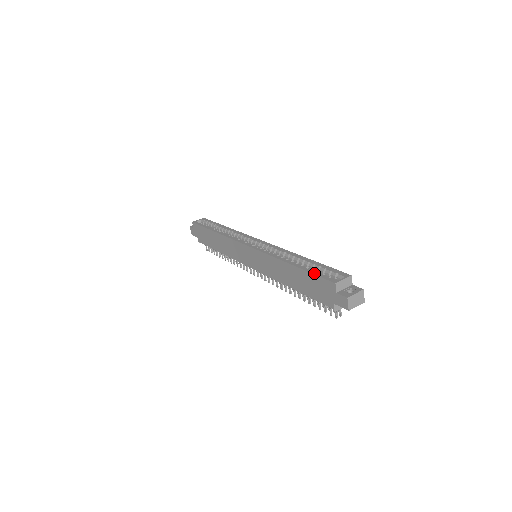
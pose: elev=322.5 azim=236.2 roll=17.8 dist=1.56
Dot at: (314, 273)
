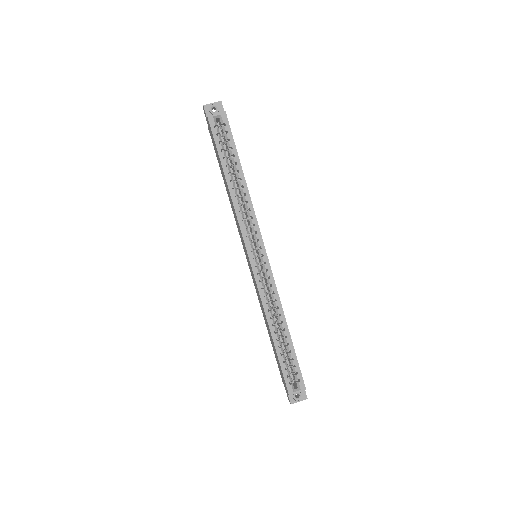
Dot at: (282, 369)
